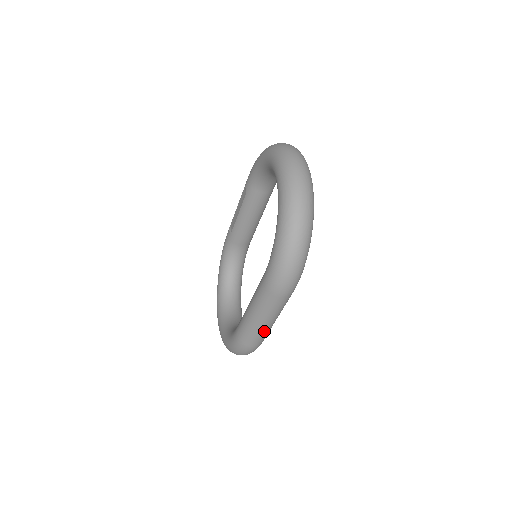
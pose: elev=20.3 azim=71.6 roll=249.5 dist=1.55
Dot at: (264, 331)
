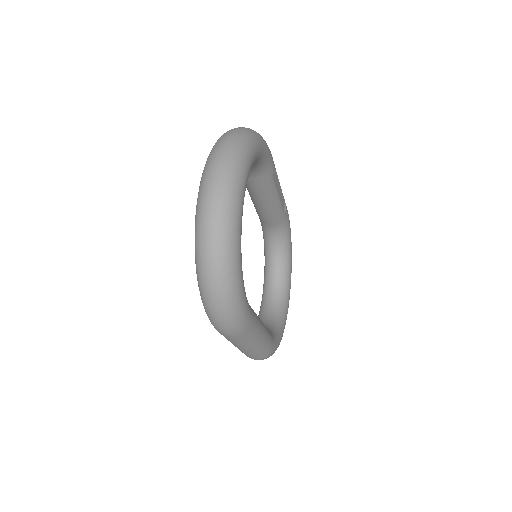
Dot at: (251, 352)
